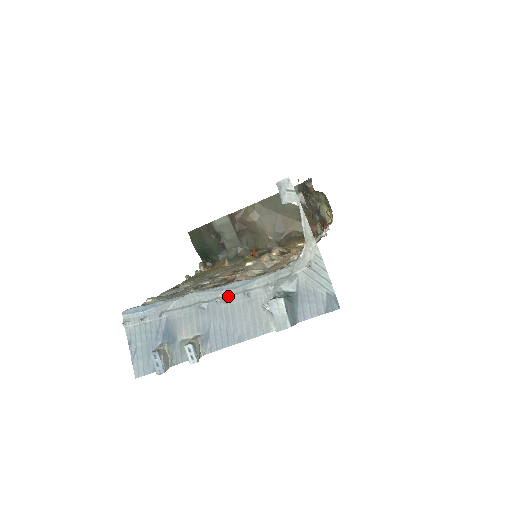
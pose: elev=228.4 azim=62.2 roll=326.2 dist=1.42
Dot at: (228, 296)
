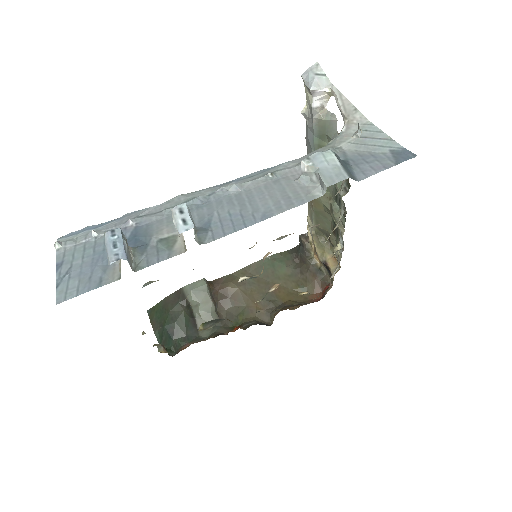
Dot at: (241, 183)
